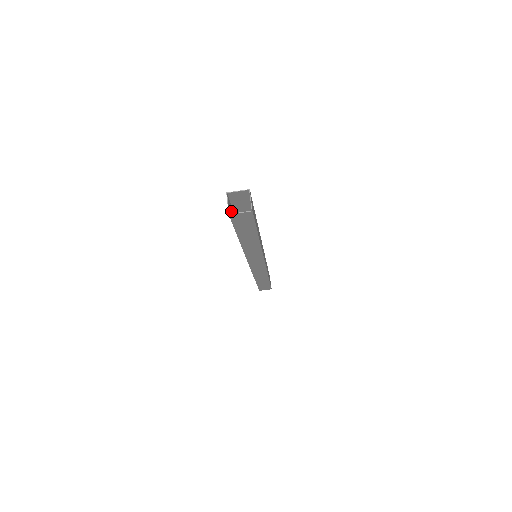
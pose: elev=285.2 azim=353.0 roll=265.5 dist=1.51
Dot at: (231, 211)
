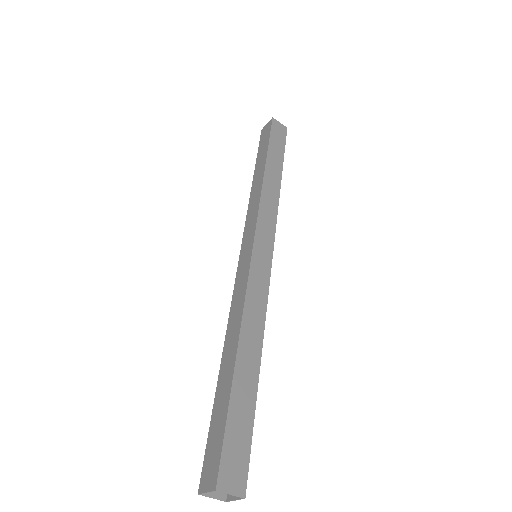
Dot at: occluded
